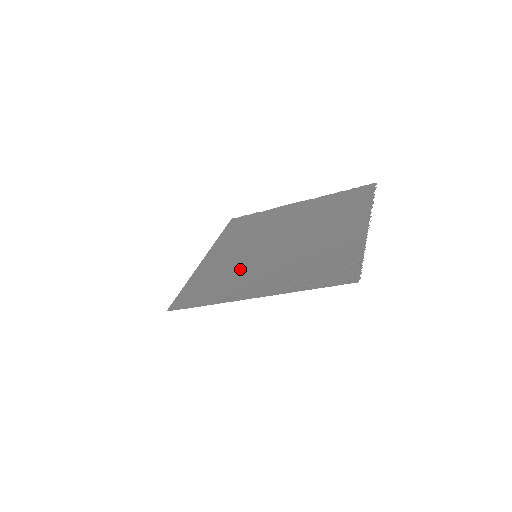
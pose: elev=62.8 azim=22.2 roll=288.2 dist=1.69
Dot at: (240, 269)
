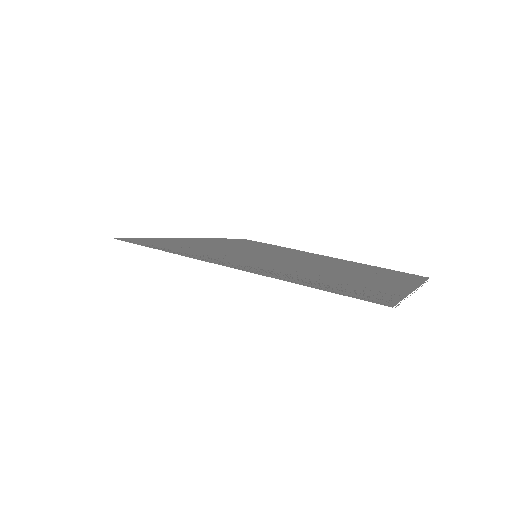
Dot at: (230, 253)
